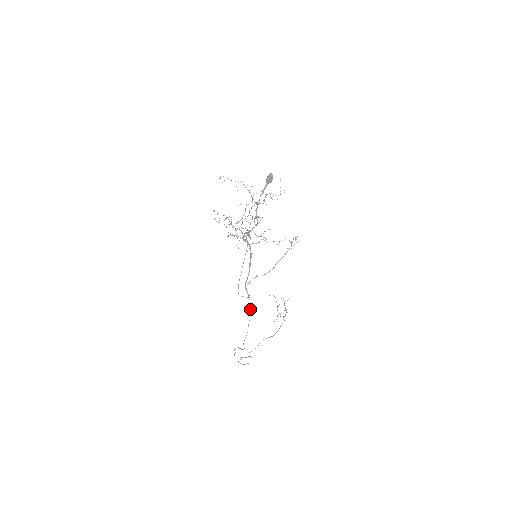
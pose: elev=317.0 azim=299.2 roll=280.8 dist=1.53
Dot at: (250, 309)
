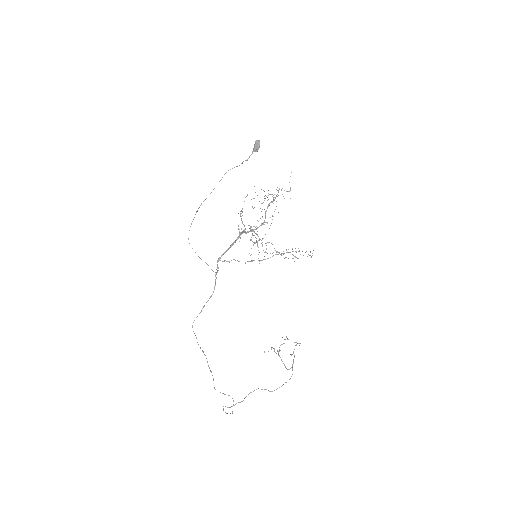
Dot at: (214, 289)
